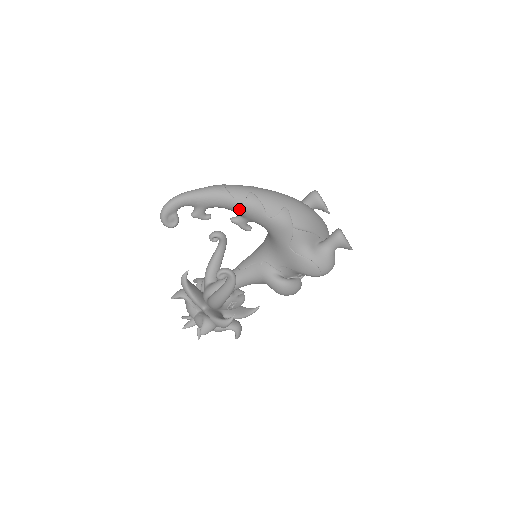
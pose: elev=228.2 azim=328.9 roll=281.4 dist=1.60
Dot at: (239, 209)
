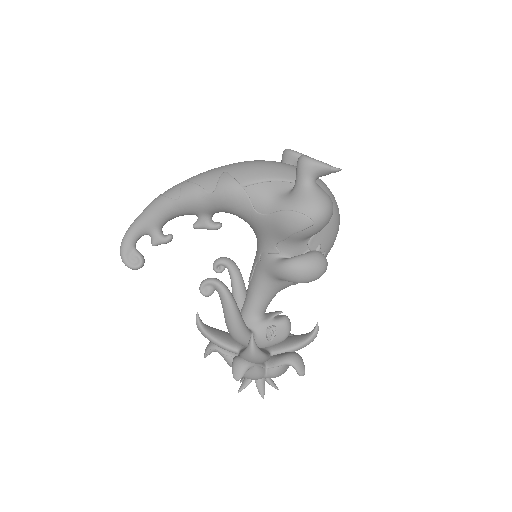
Dot at: (181, 206)
